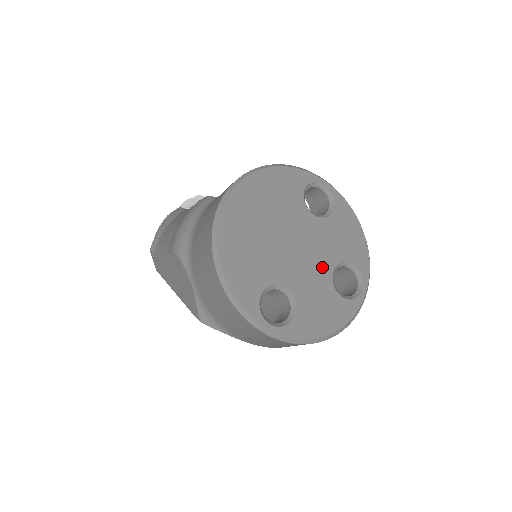
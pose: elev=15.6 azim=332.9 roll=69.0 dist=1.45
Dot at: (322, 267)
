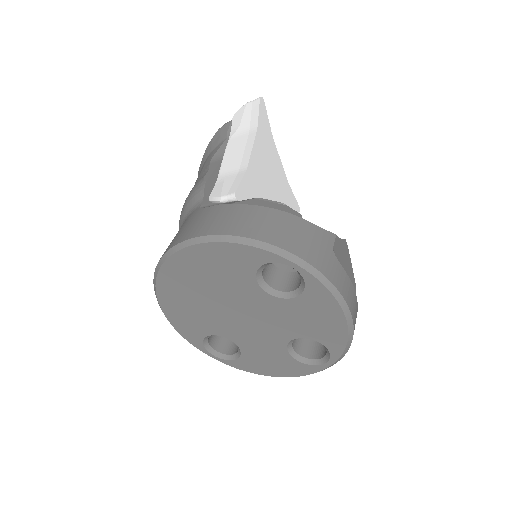
Dot at: (274, 336)
